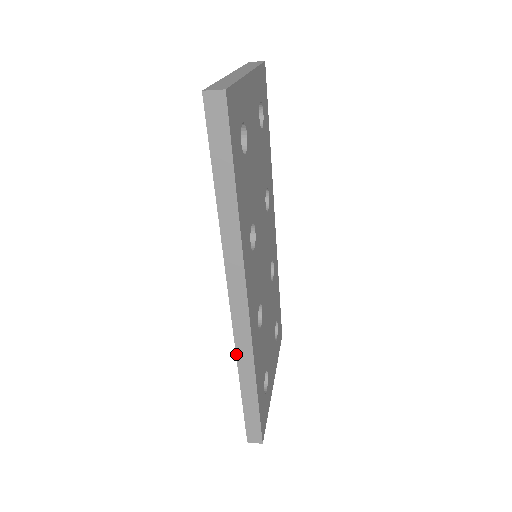
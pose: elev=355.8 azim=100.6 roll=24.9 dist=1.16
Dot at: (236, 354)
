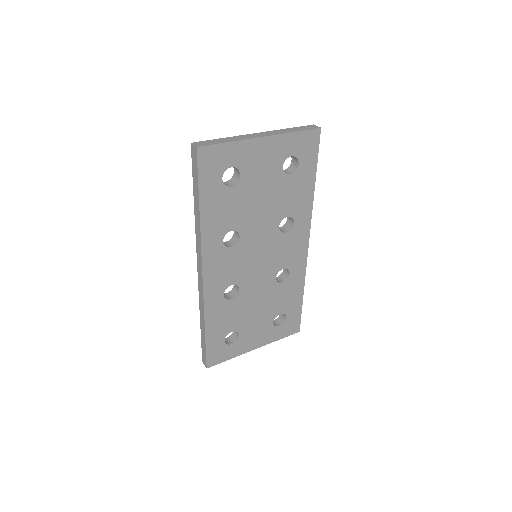
Dot at: (199, 301)
